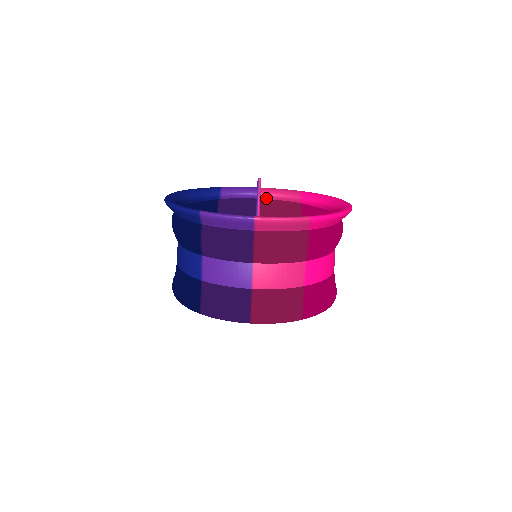
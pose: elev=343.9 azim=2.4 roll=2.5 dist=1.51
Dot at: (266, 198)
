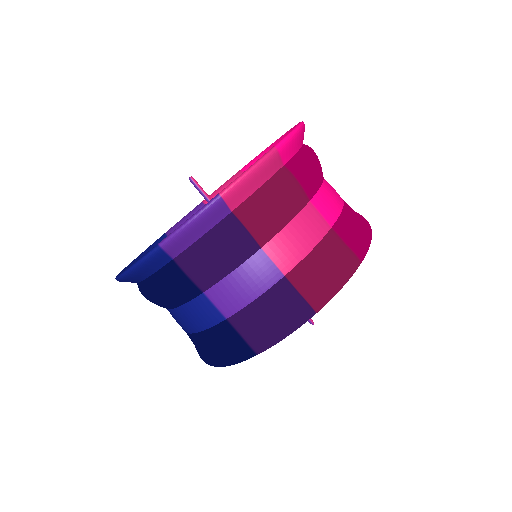
Dot at: occluded
